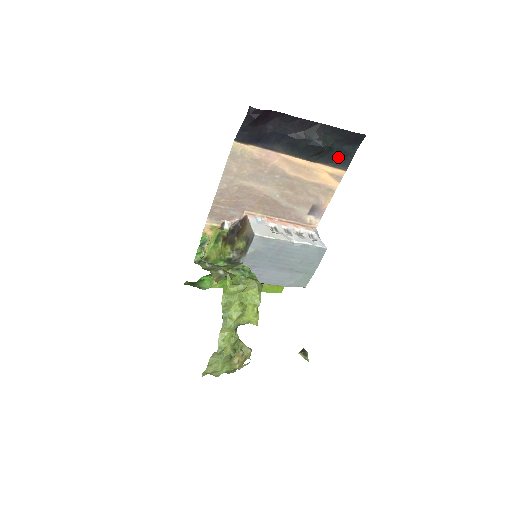
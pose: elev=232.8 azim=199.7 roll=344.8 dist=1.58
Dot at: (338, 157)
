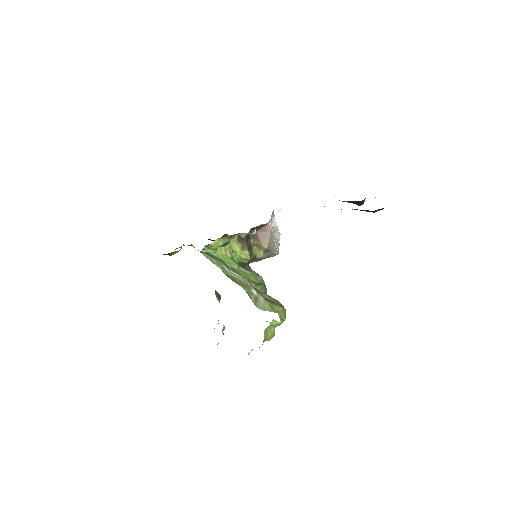
Dot at: occluded
